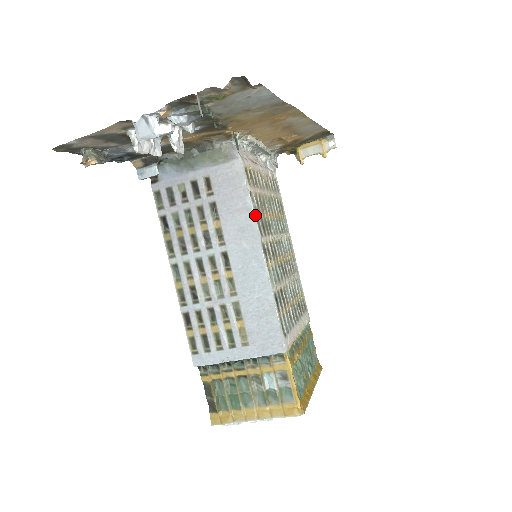
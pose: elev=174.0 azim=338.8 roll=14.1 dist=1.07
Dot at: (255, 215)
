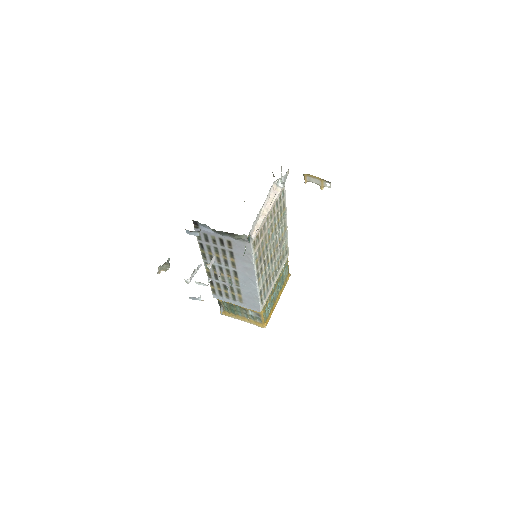
Dot at: (255, 264)
